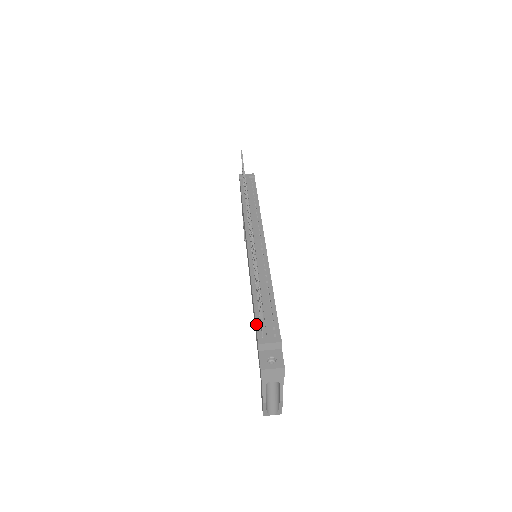
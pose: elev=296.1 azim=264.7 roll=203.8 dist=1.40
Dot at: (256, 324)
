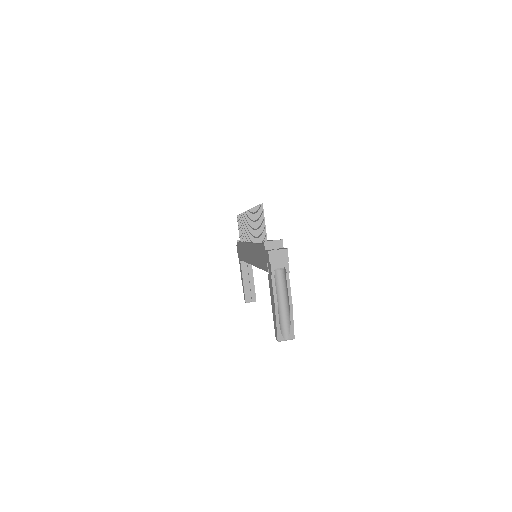
Dot at: (261, 244)
